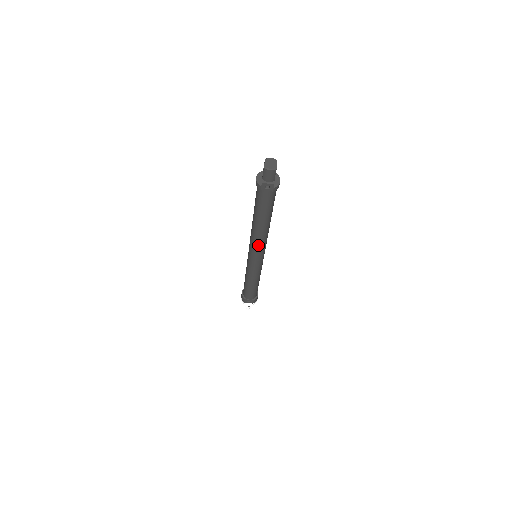
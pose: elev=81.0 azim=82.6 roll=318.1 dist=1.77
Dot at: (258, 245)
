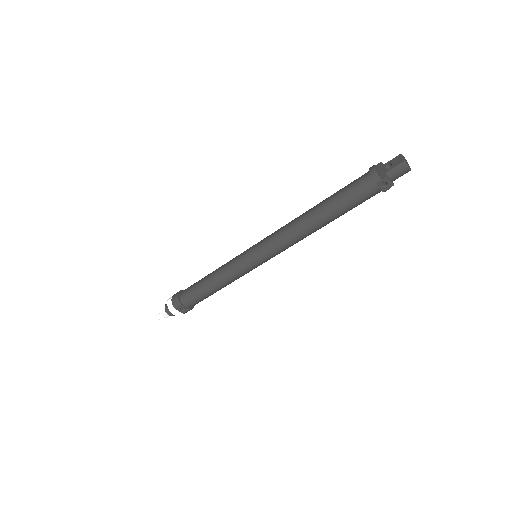
Dot at: (288, 244)
